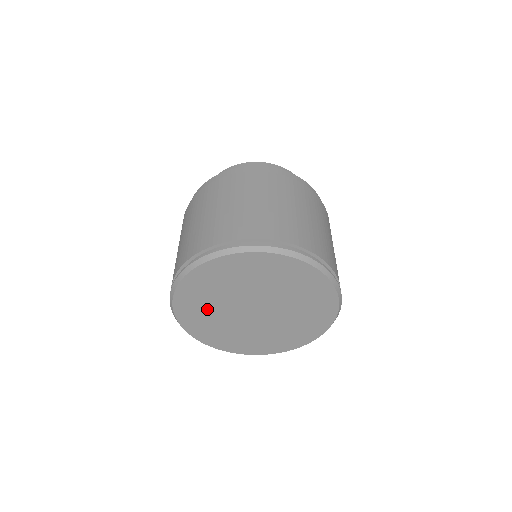
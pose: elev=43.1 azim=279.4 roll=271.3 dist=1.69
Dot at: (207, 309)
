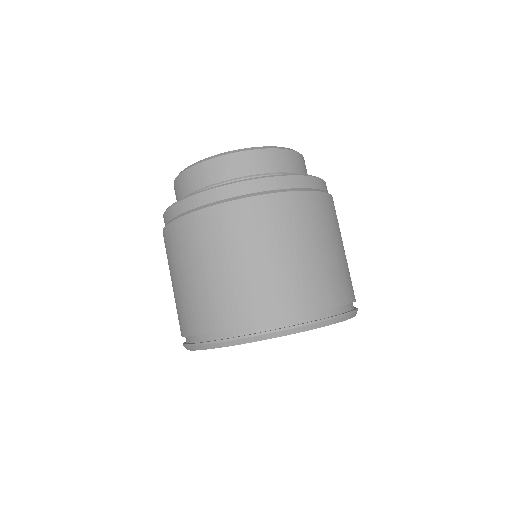
Dot at: occluded
